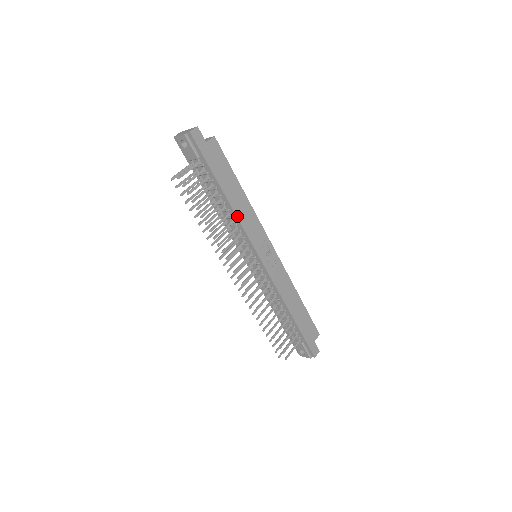
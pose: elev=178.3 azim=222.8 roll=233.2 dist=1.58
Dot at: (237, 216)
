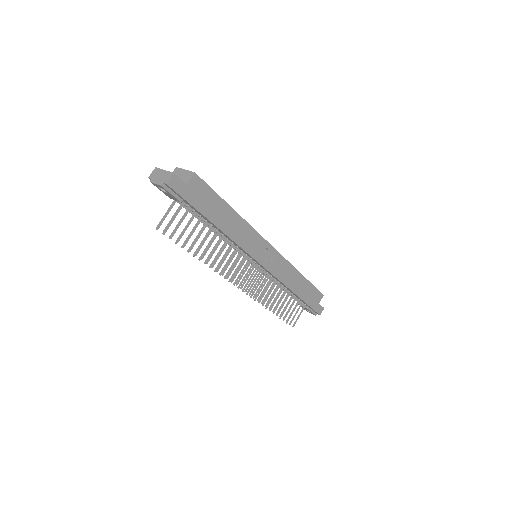
Dot at: (232, 239)
